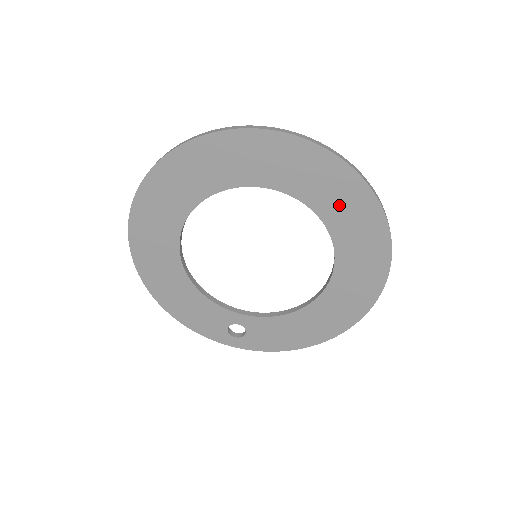
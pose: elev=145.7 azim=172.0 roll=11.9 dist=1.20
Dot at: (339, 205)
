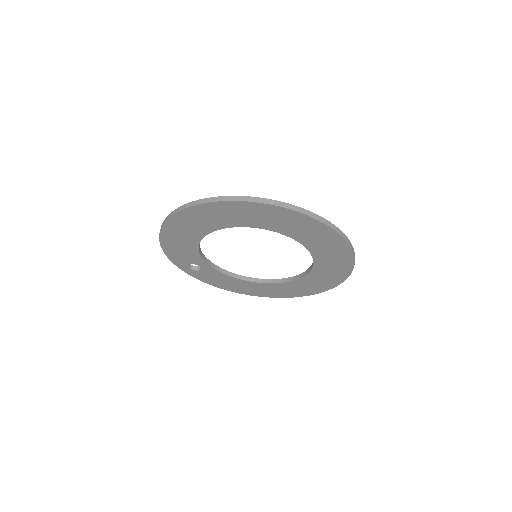
Dot at: (327, 271)
